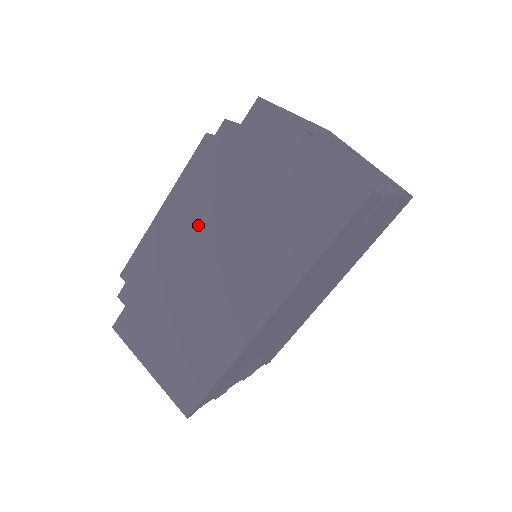
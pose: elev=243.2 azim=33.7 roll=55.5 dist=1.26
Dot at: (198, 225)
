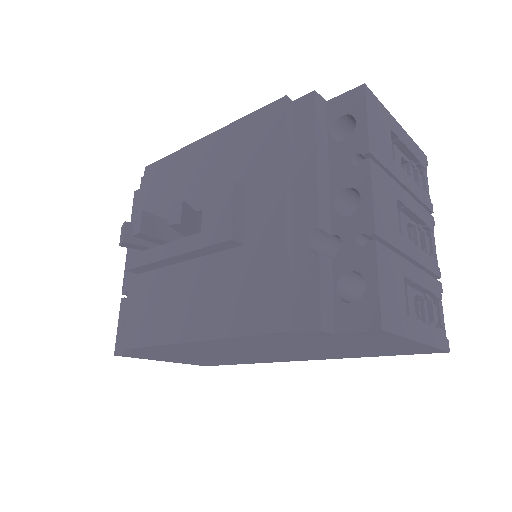
Dot at: (247, 347)
